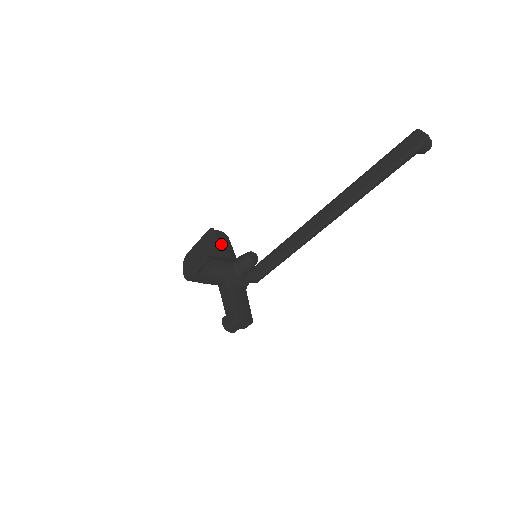
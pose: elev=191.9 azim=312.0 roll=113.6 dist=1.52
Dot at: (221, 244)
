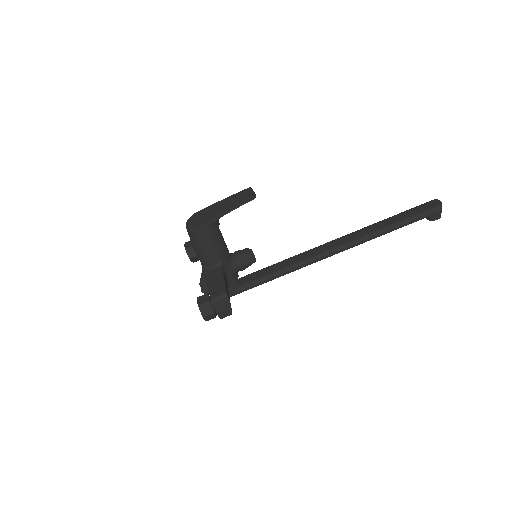
Dot at: occluded
